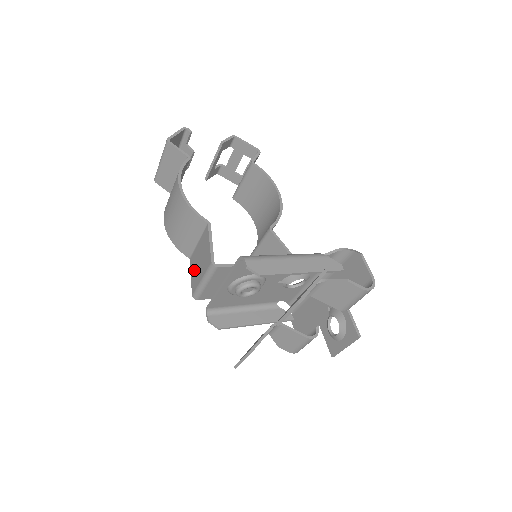
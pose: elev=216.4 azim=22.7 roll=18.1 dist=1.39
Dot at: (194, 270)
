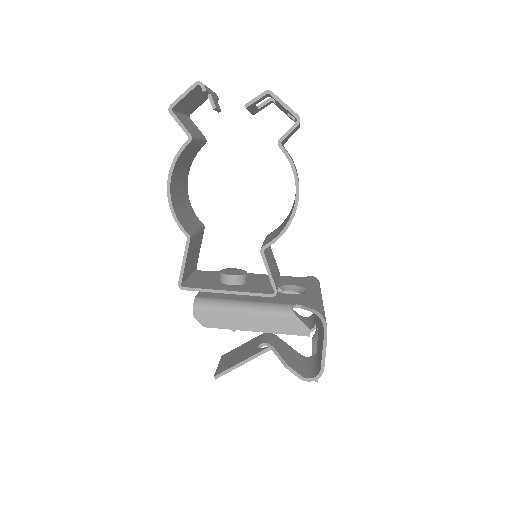
Dot at: occluded
